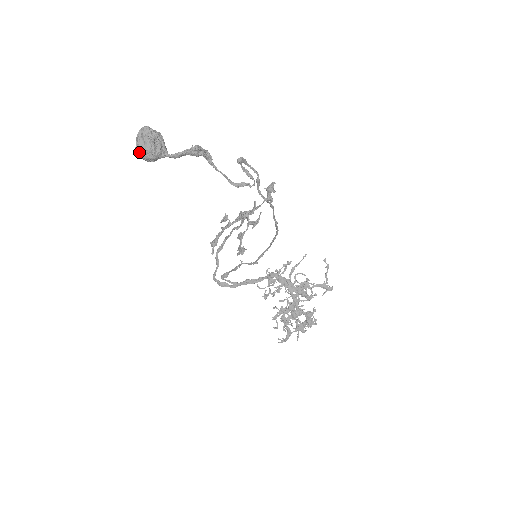
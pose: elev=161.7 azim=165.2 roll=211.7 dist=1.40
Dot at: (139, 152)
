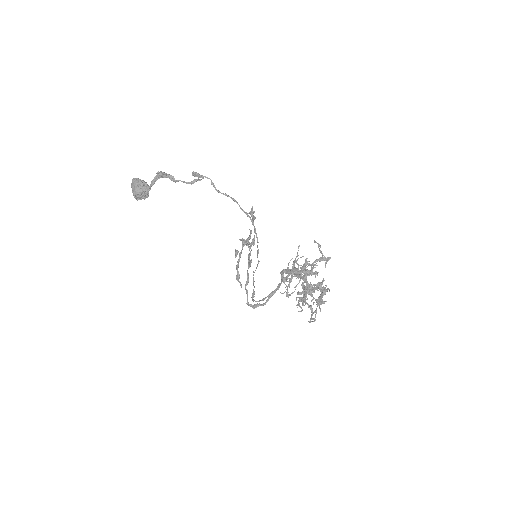
Dot at: (133, 193)
